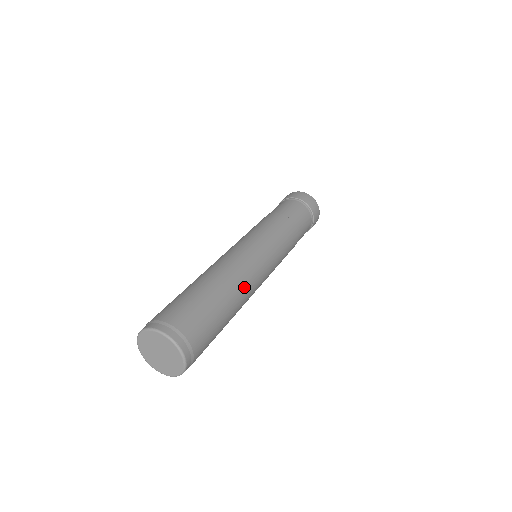
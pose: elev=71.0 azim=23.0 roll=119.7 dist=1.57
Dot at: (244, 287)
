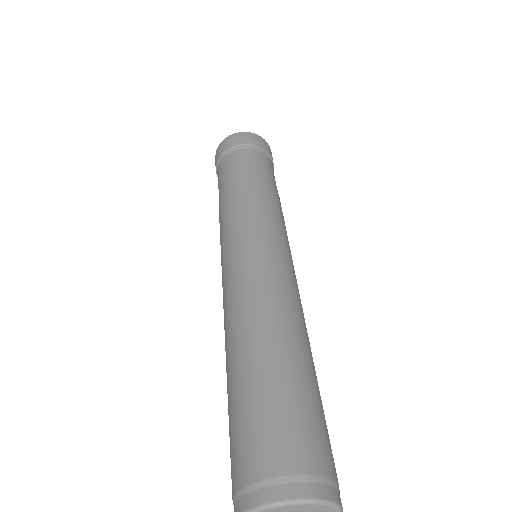
Dot at: (296, 316)
